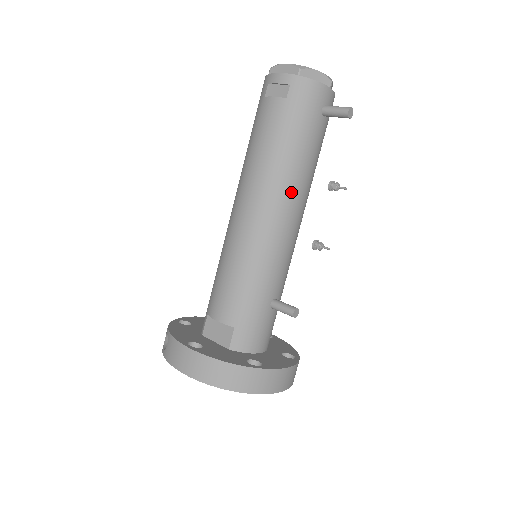
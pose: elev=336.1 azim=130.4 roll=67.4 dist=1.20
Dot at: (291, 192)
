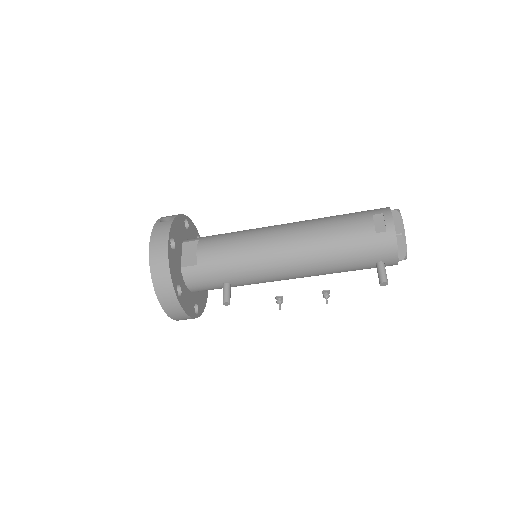
Dot at: (310, 264)
